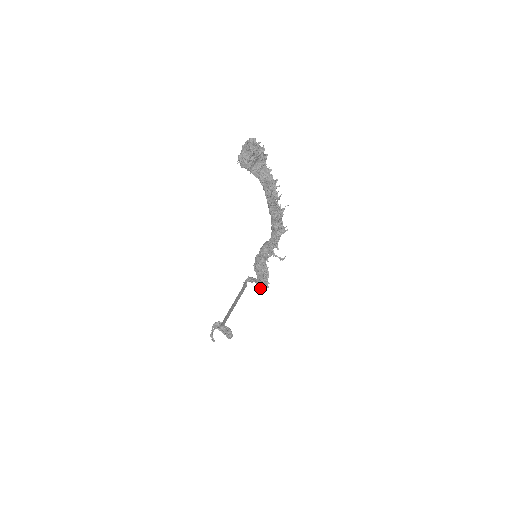
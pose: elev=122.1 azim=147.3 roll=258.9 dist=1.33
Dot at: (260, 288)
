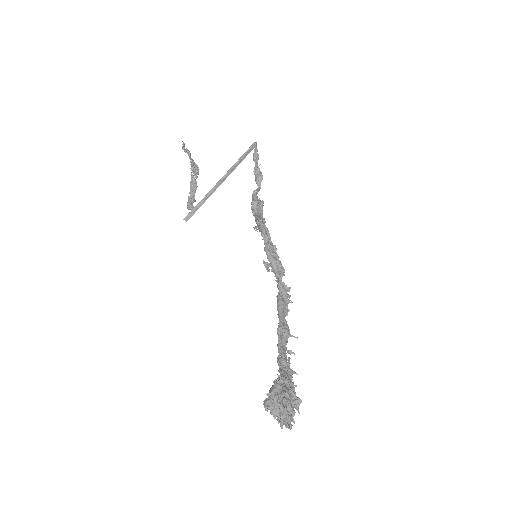
Dot at: occluded
